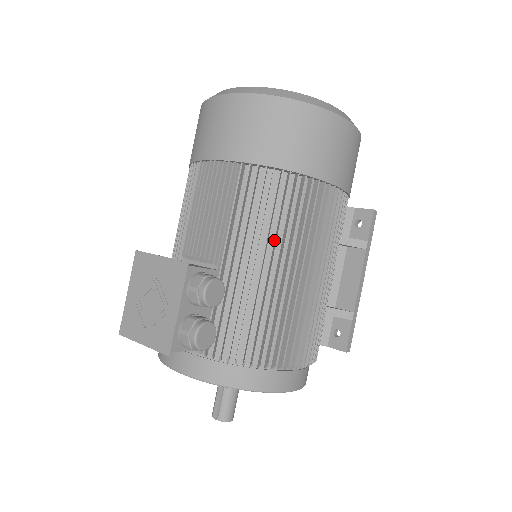
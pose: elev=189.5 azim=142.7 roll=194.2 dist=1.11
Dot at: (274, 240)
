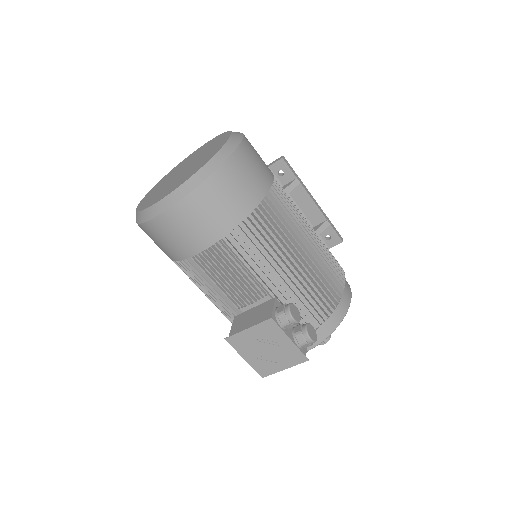
Dot at: (280, 251)
